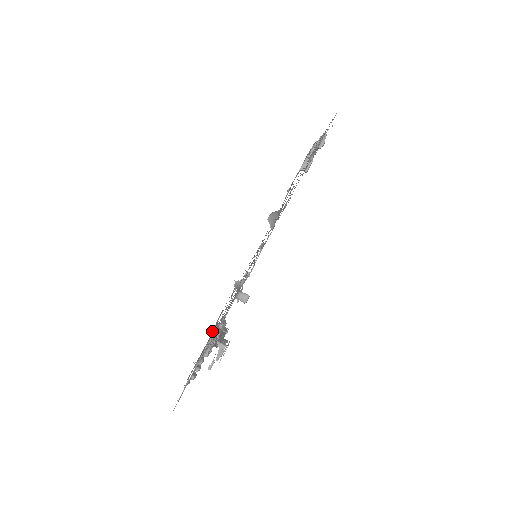
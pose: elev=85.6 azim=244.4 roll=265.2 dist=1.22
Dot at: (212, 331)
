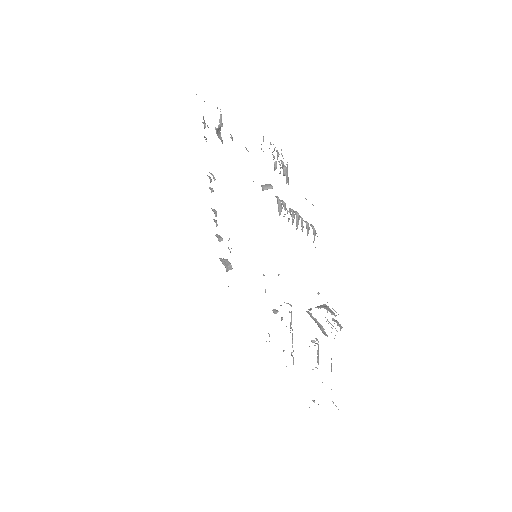
Dot at: occluded
